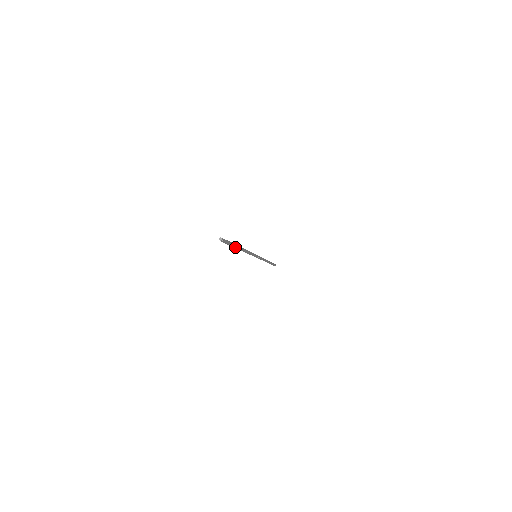
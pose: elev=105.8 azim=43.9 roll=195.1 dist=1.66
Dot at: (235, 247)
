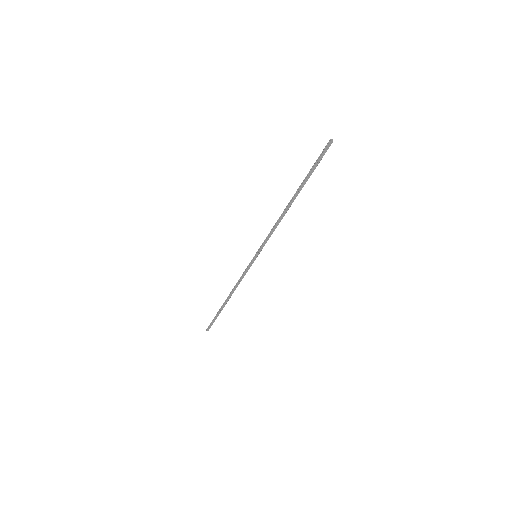
Dot at: (302, 185)
